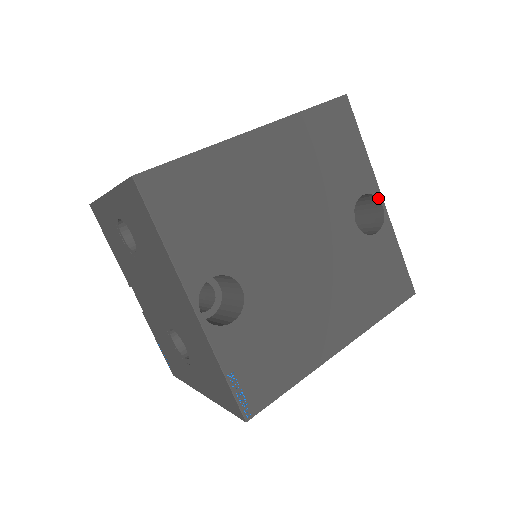
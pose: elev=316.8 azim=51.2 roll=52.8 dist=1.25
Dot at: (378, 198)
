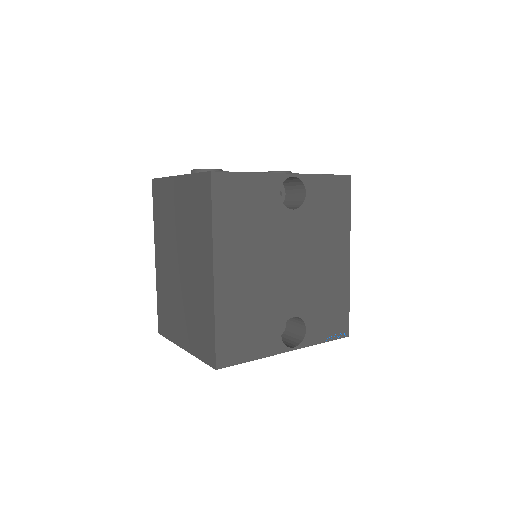
Dot at: occluded
